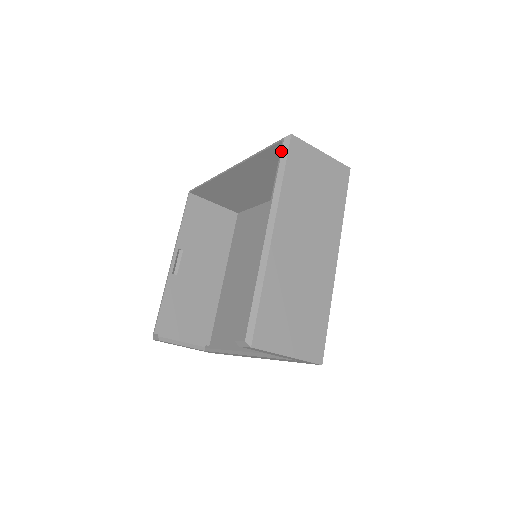
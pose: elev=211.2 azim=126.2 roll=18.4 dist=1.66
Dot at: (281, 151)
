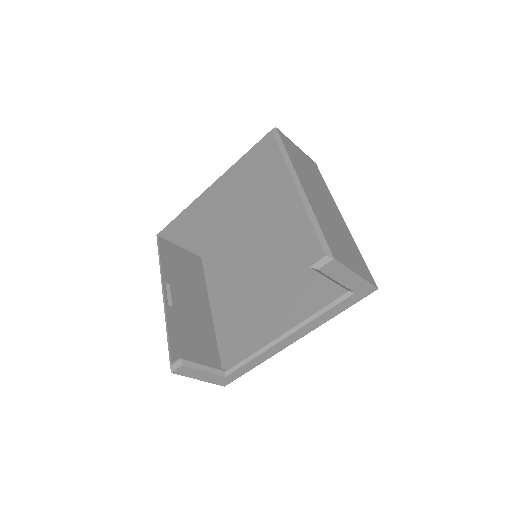
Dot at: (274, 137)
